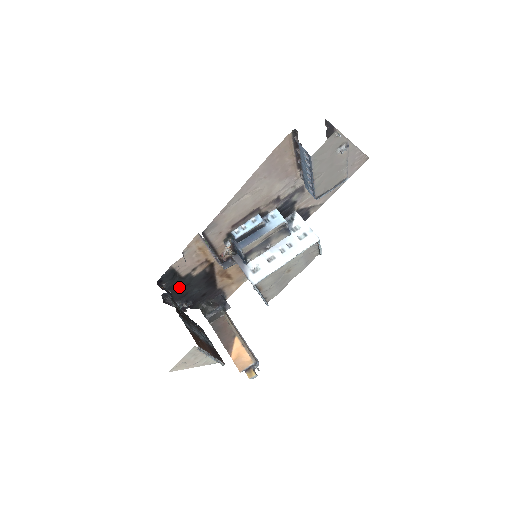
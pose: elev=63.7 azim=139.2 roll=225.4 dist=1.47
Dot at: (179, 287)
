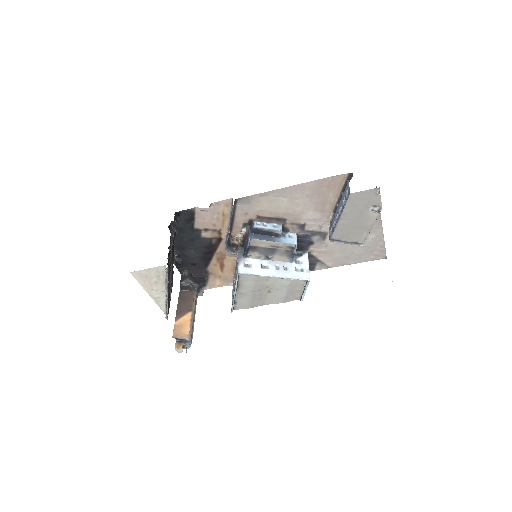
Dot at: (185, 235)
